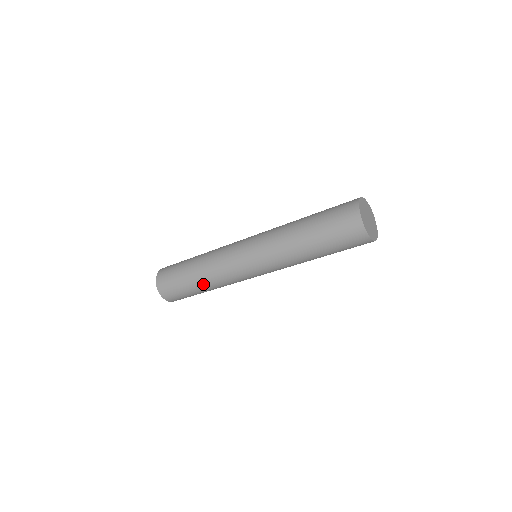
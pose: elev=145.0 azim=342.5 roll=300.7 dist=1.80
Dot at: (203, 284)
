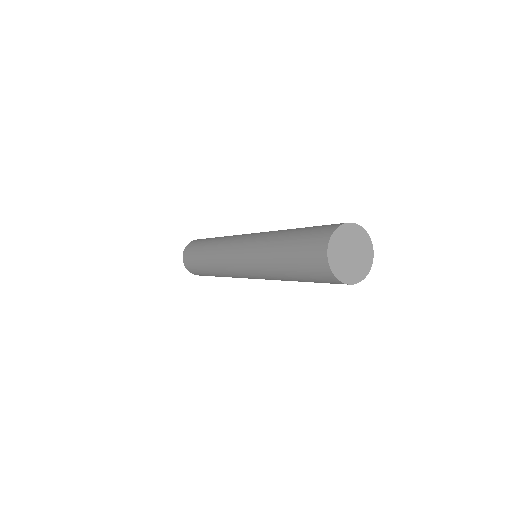
Dot at: (212, 272)
